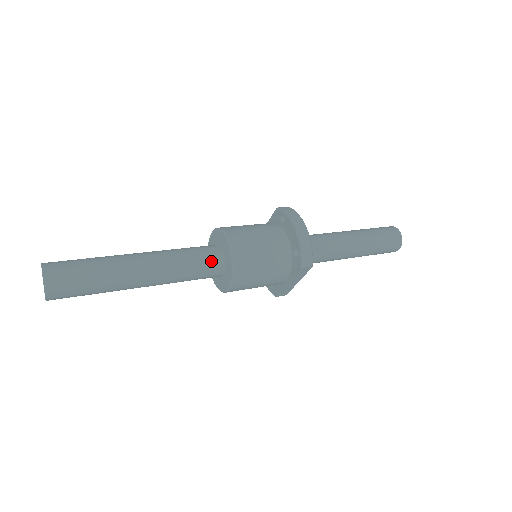
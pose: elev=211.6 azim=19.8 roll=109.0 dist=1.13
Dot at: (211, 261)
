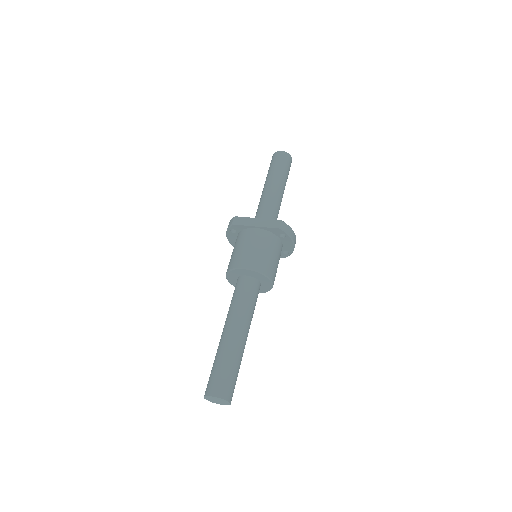
Dot at: occluded
